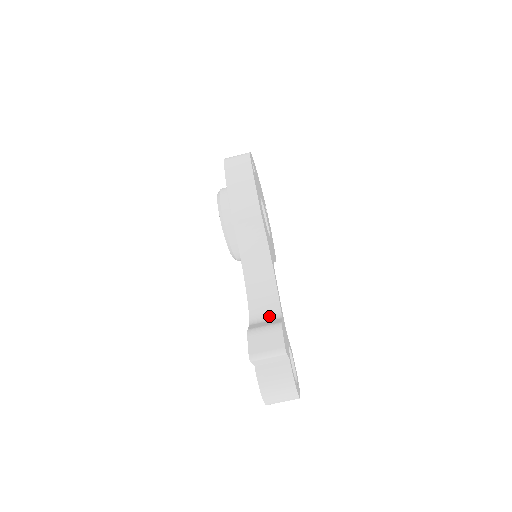
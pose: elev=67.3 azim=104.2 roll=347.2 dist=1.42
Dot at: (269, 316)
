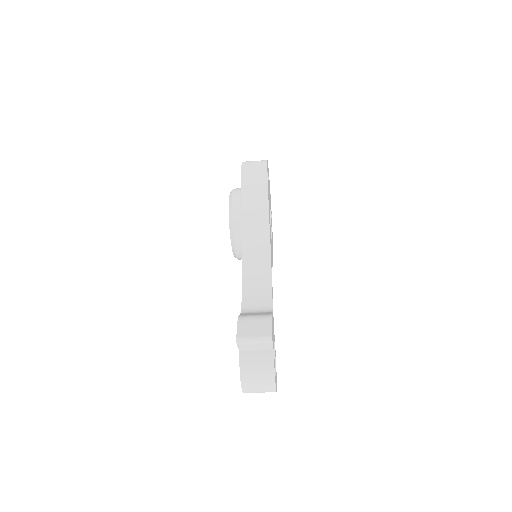
Dot at: (260, 309)
